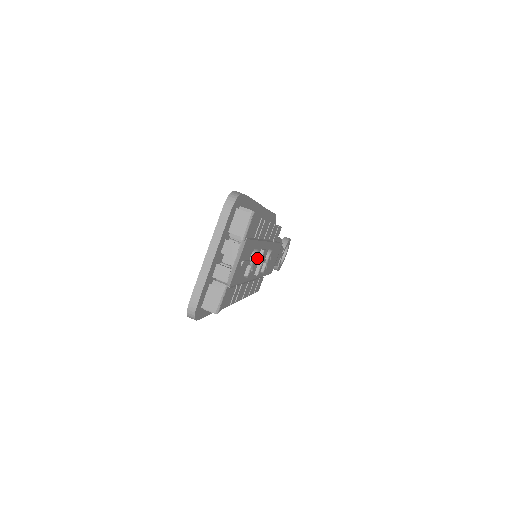
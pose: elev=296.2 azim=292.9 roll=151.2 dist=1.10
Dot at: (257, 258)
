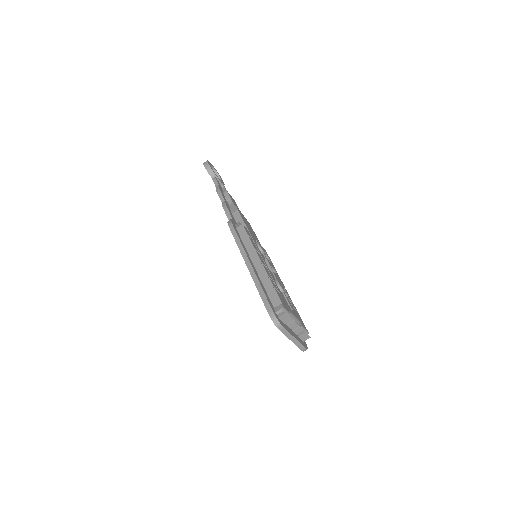
Dot at: occluded
